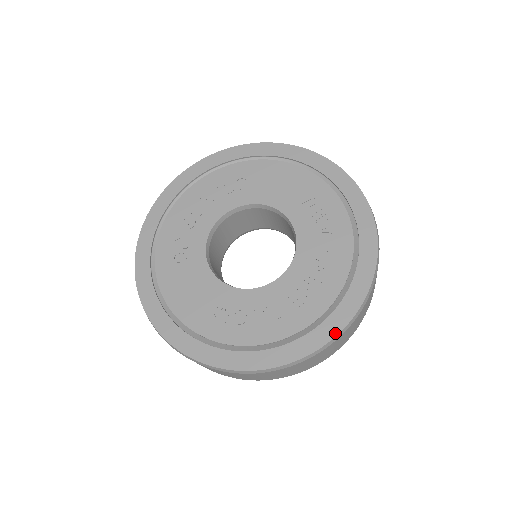
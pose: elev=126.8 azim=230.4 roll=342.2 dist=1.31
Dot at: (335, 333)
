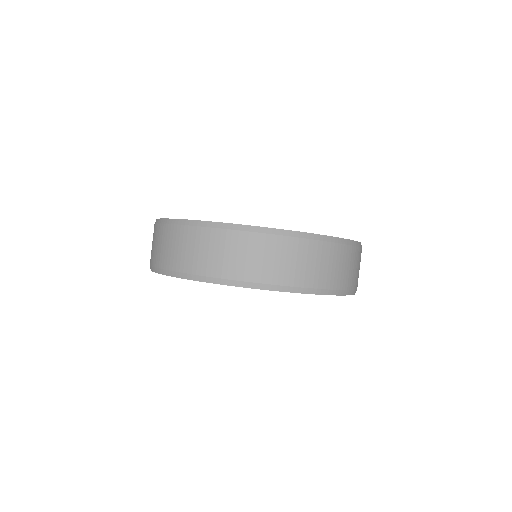
Dot at: (352, 240)
